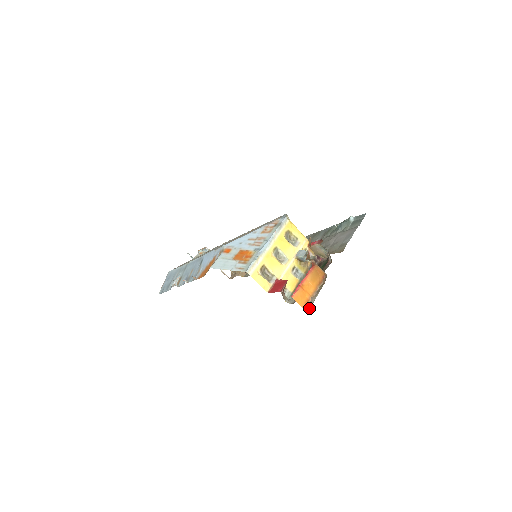
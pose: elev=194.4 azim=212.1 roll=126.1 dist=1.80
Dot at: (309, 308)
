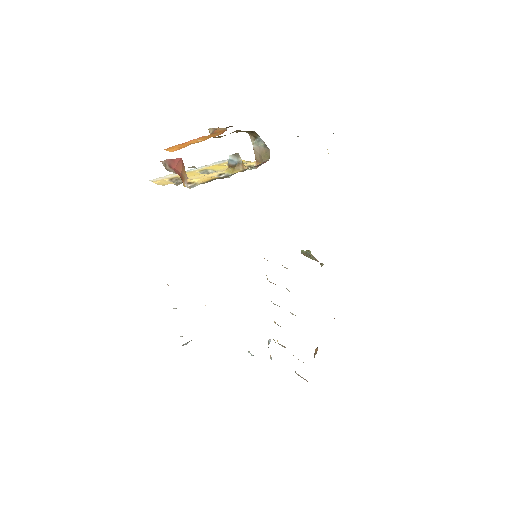
Dot at: occluded
